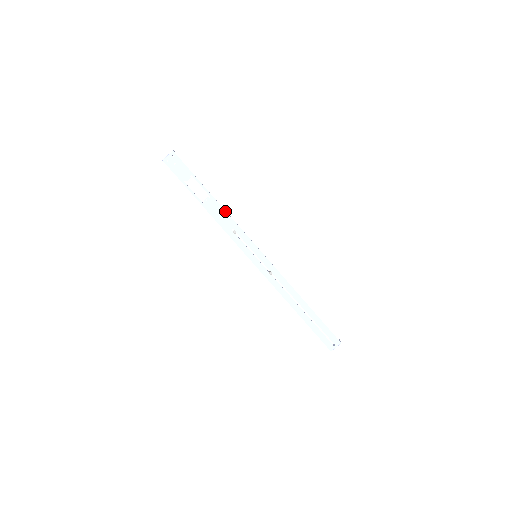
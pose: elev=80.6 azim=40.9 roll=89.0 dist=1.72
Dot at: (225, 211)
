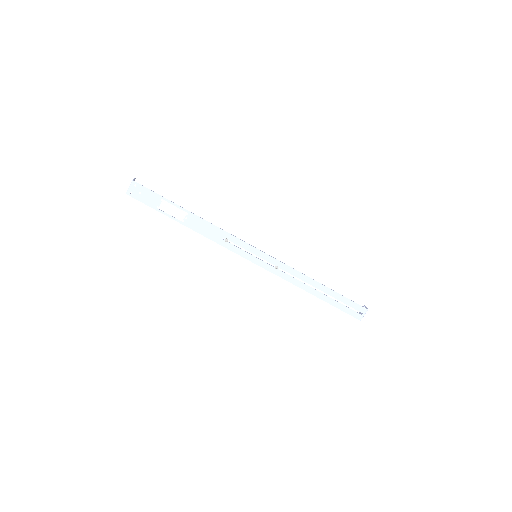
Dot at: (209, 223)
